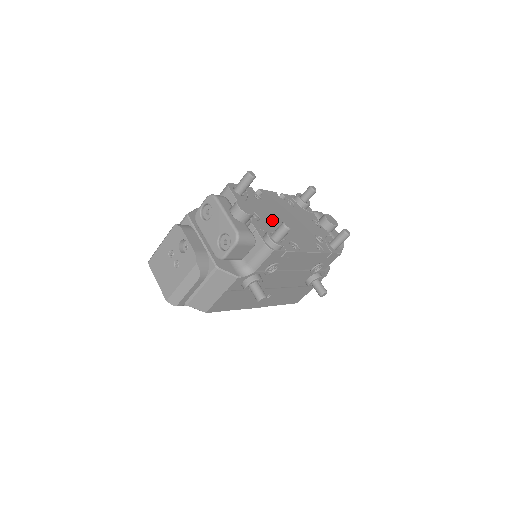
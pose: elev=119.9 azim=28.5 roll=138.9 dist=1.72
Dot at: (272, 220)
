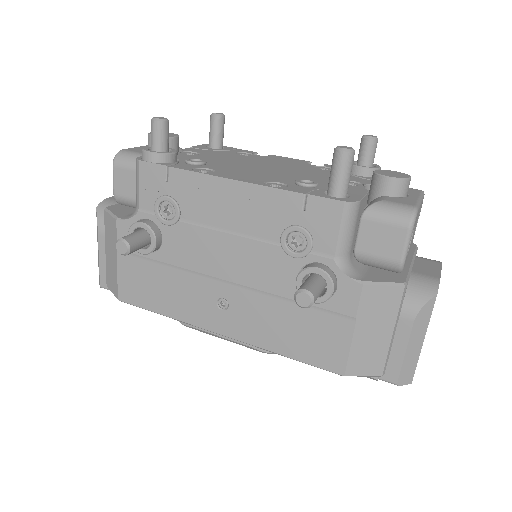
Dot at: (220, 160)
